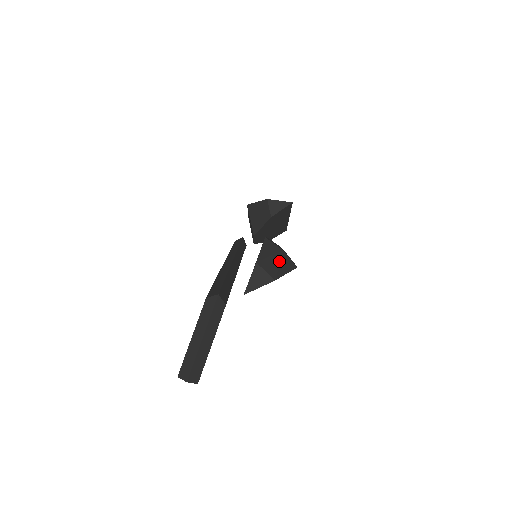
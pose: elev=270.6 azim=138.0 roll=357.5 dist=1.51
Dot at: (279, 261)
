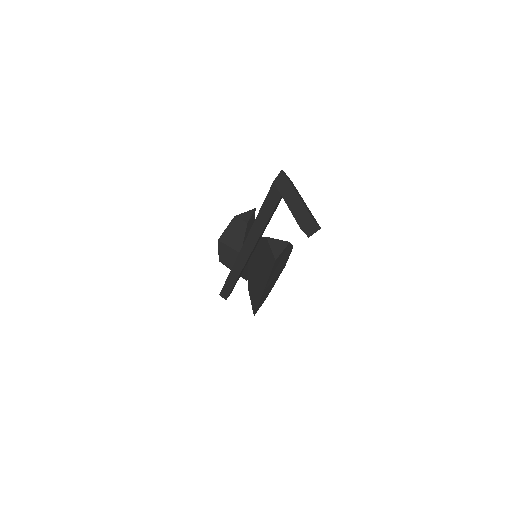
Dot at: occluded
